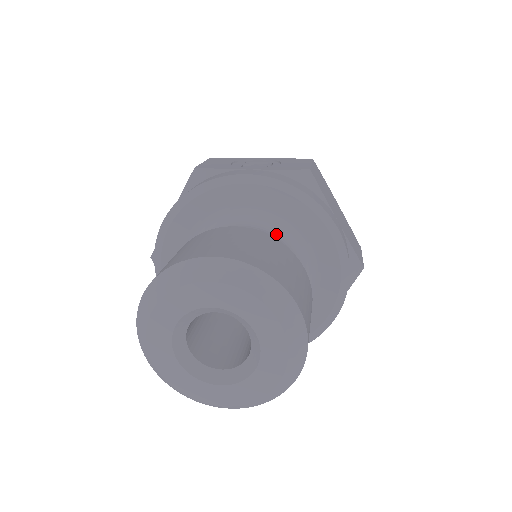
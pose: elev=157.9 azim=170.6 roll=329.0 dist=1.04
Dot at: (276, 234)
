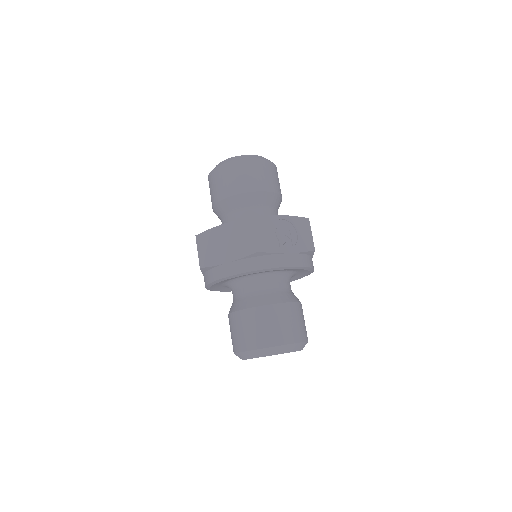
Dot at: (288, 279)
